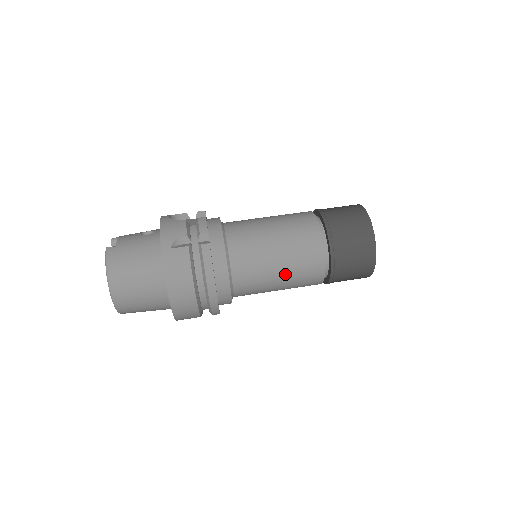
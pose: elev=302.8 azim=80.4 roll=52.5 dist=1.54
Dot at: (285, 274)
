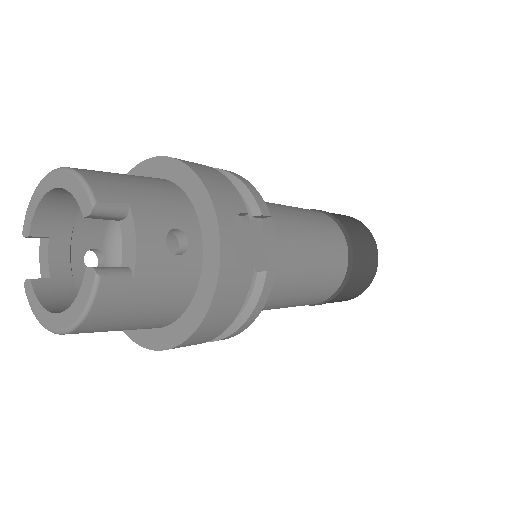
Dot at: occluded
